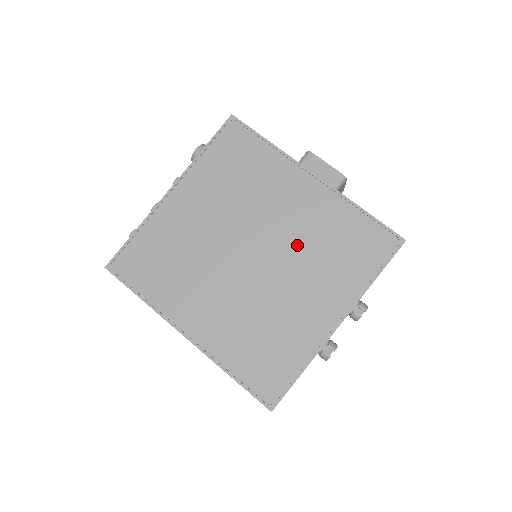
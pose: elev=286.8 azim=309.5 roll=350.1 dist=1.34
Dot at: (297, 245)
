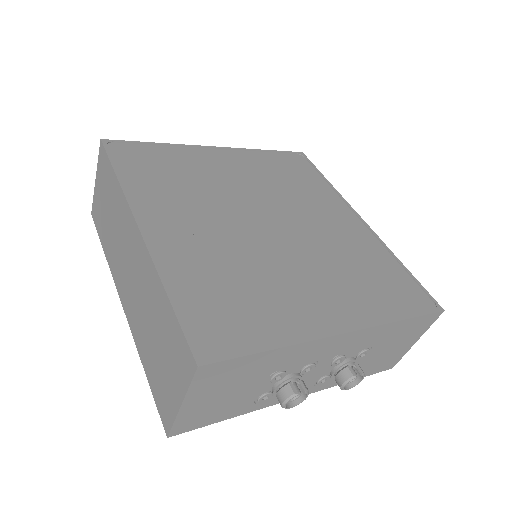
Dot at: (323, 246)
